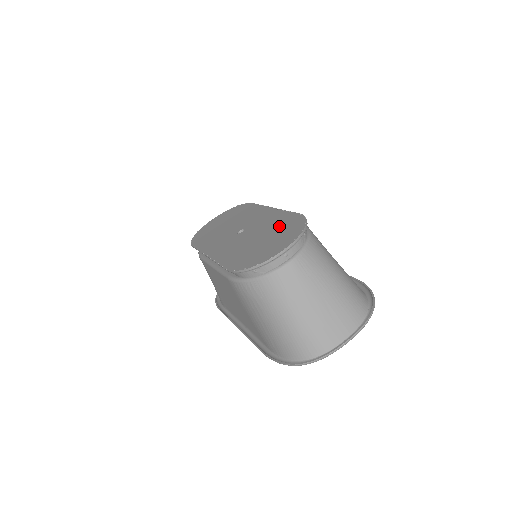
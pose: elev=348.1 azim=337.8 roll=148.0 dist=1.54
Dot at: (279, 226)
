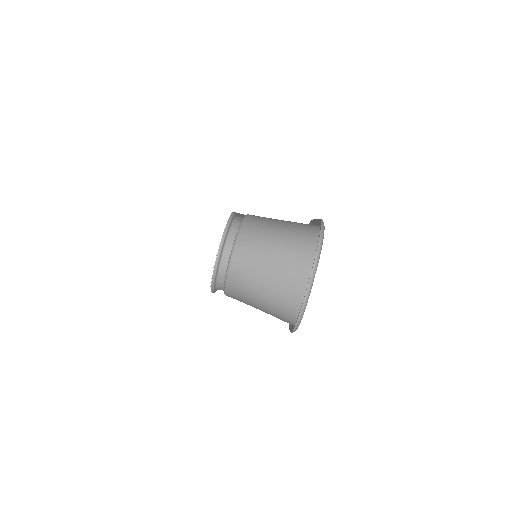
Dot at: occluded
